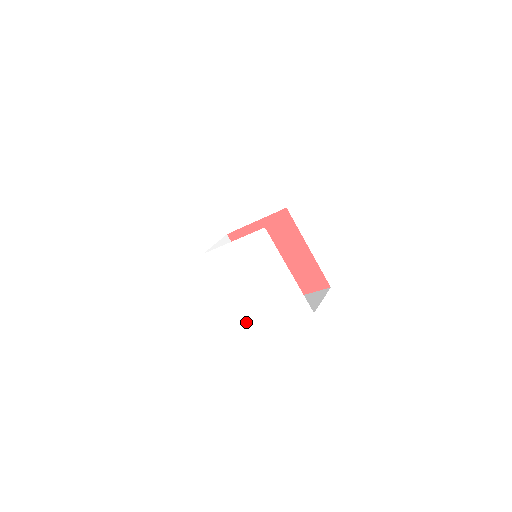
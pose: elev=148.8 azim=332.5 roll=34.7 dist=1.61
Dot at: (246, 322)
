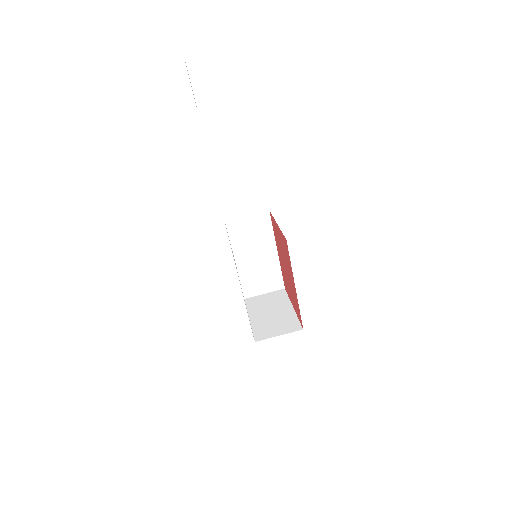
Dot at: occluded
